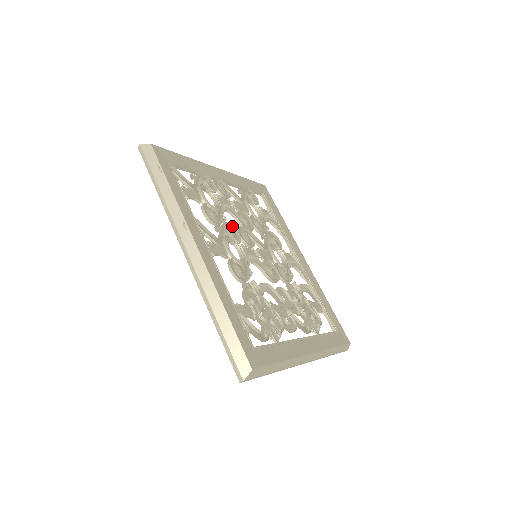
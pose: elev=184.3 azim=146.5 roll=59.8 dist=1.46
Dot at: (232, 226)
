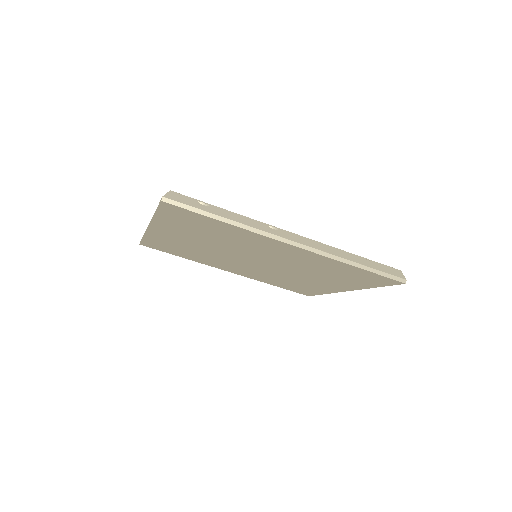
Dot at: occluded
